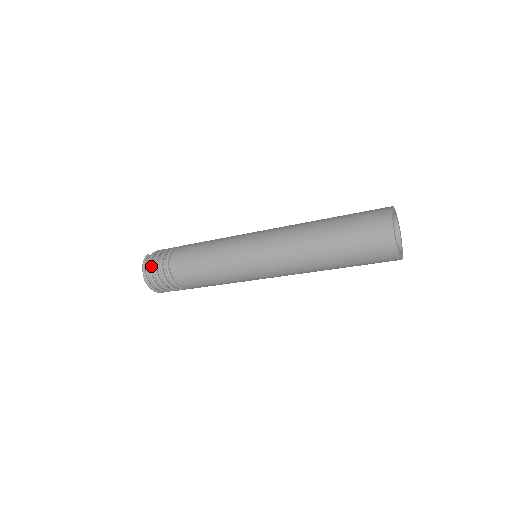
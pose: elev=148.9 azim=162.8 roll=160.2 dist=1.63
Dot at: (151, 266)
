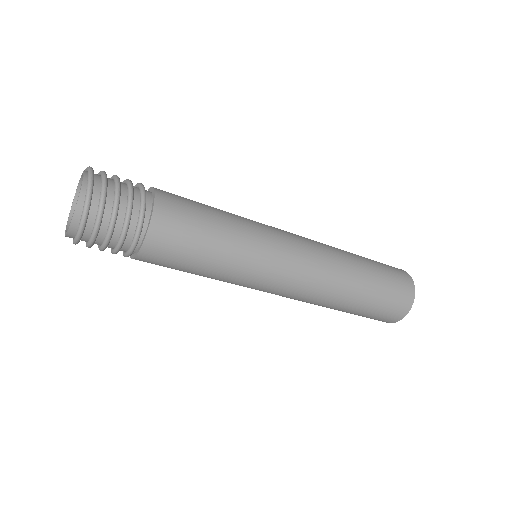
Dot at: occluded
